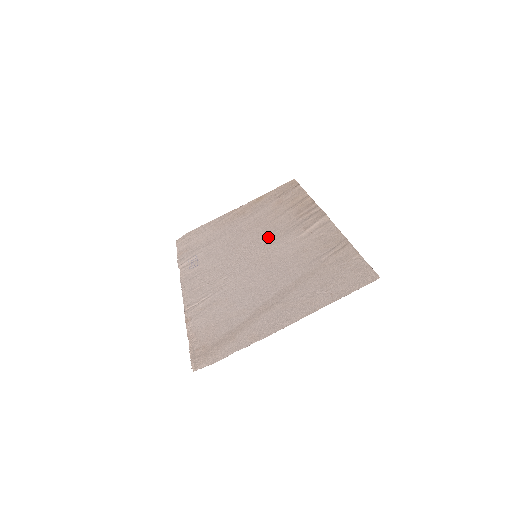
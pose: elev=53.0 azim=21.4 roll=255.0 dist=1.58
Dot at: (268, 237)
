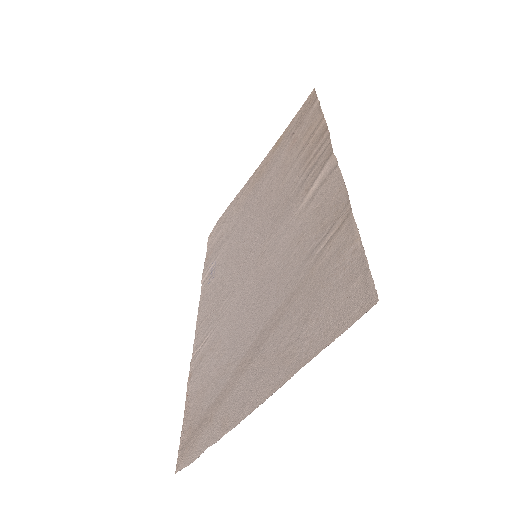
Dot at: (271, 216)
